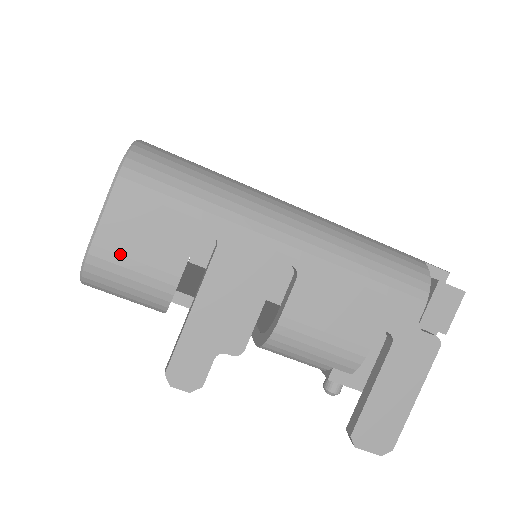
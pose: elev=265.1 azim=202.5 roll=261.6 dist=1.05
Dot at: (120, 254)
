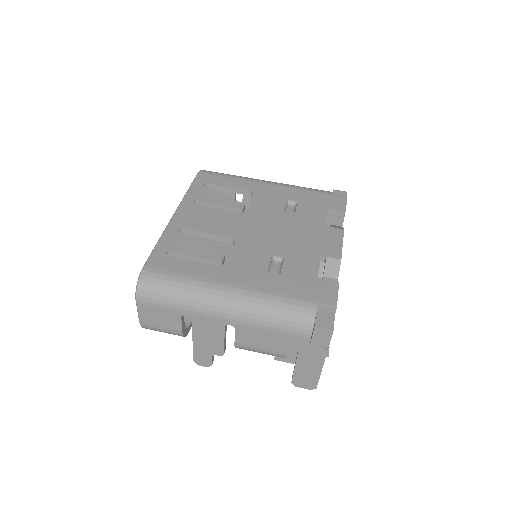
Dot at: (153, 325)
